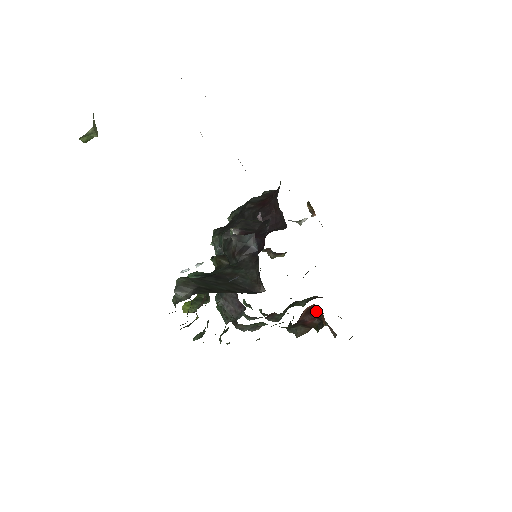
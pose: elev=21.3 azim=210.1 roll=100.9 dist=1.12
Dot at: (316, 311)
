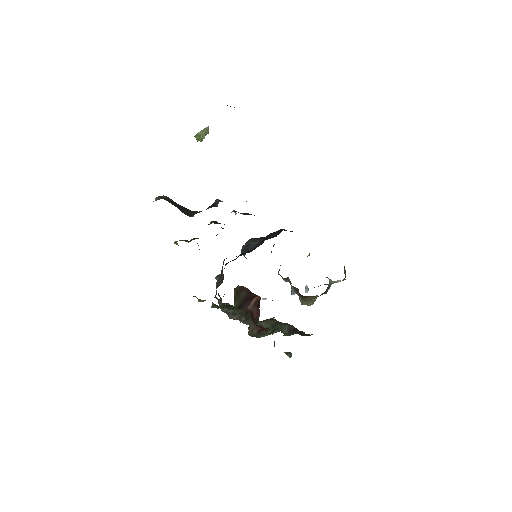
Dot at: occluded
